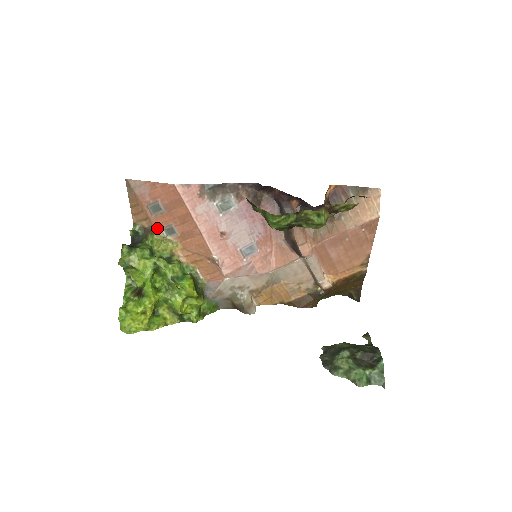
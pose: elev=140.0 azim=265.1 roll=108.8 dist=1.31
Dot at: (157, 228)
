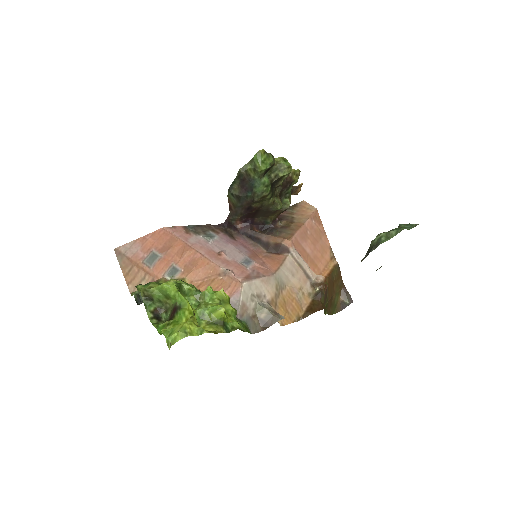
Dot at: (159, 278)
